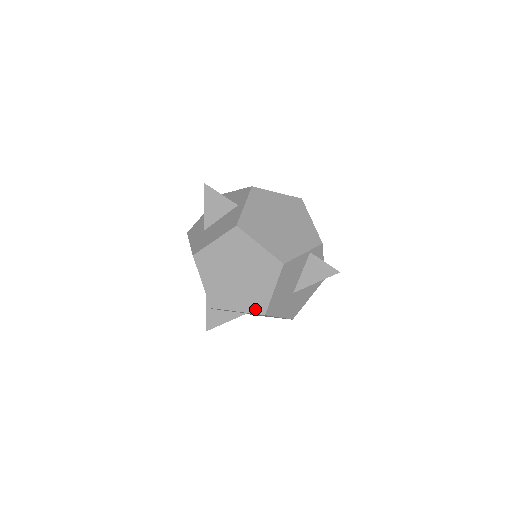
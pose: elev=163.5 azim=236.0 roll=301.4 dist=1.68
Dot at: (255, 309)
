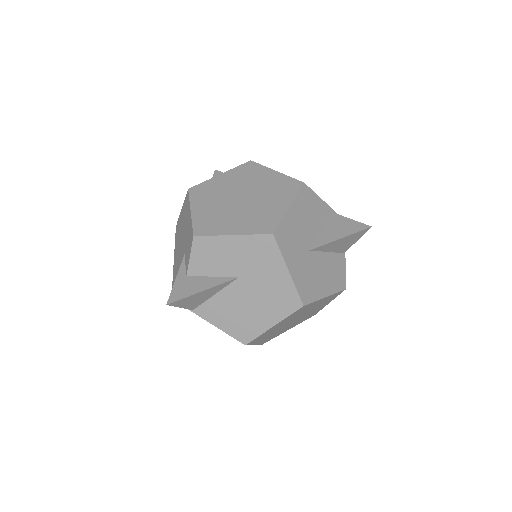
Dot at: (259, 229)
